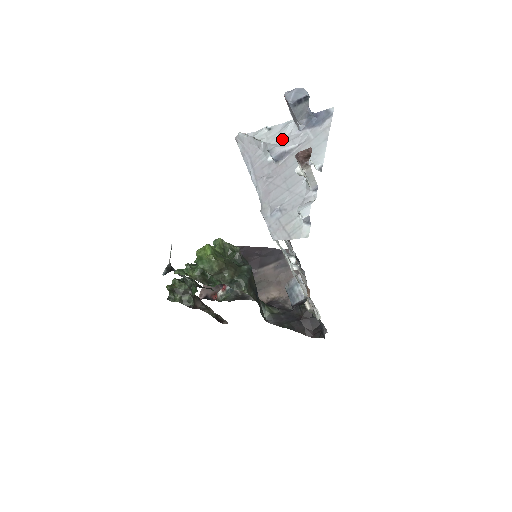
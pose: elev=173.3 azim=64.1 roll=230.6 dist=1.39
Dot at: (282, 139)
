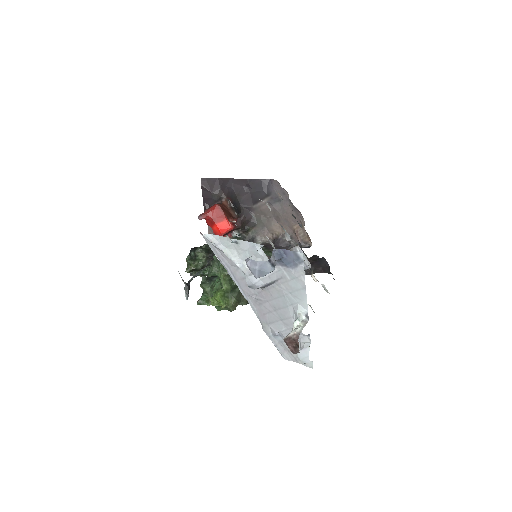
Dot at: occluded
